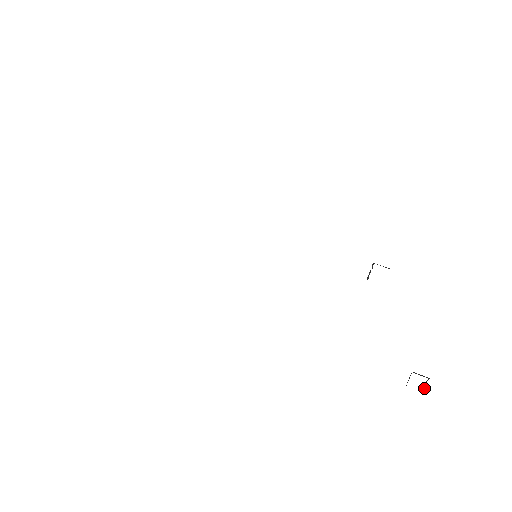
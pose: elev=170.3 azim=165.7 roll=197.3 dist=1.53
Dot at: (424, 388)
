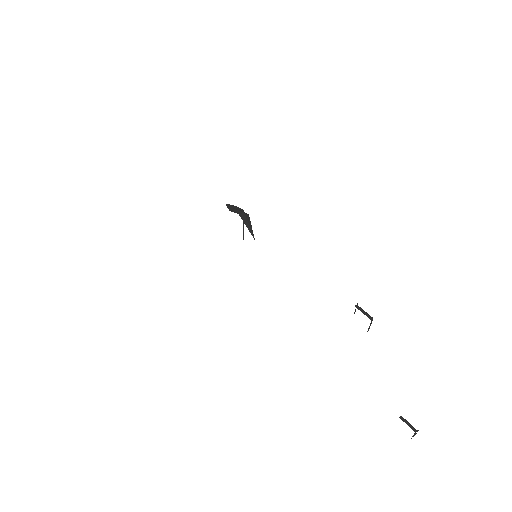
Dot at: (414, 435)
